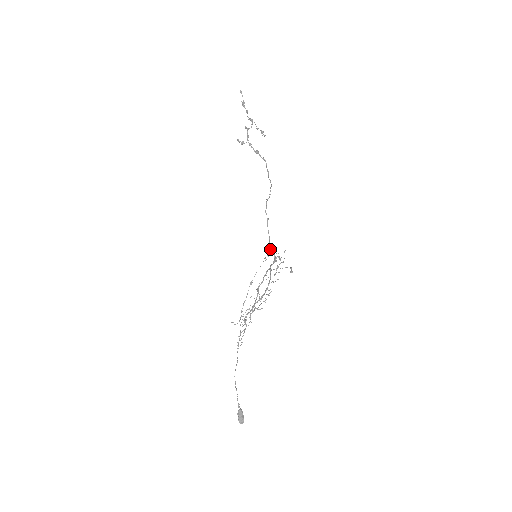
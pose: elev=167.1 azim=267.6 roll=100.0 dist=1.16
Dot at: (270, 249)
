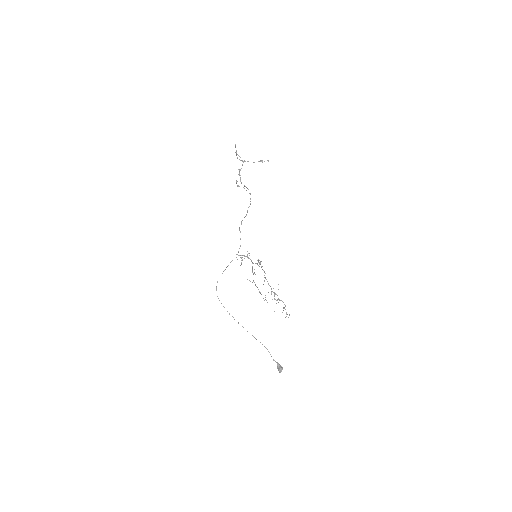
Dot at: (236, 254)
